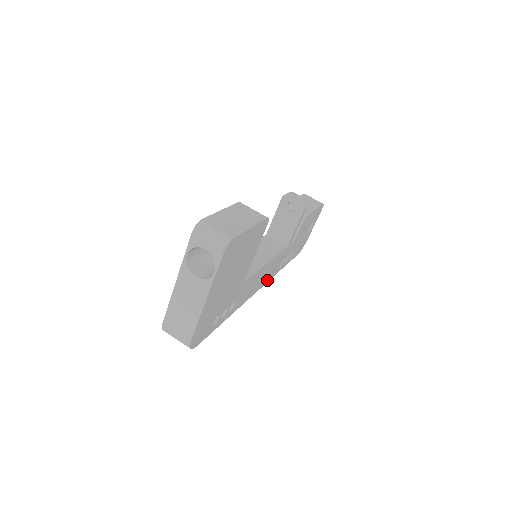
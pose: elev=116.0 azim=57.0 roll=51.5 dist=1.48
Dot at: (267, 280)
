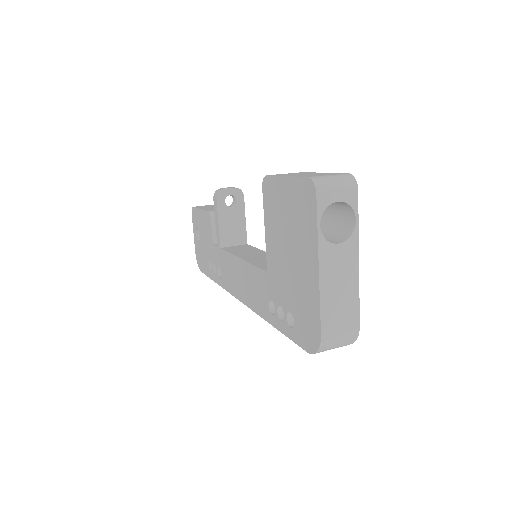
Dot at: occluded
